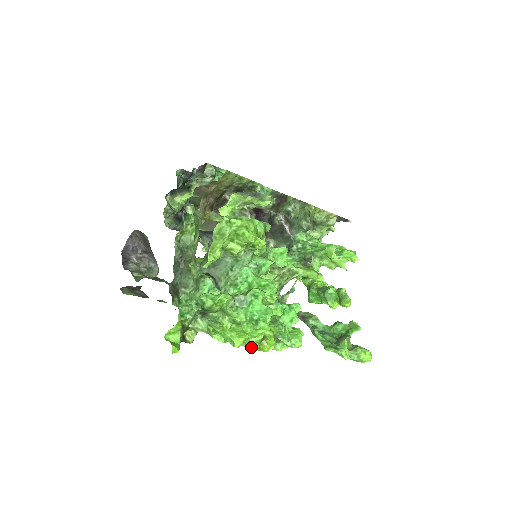
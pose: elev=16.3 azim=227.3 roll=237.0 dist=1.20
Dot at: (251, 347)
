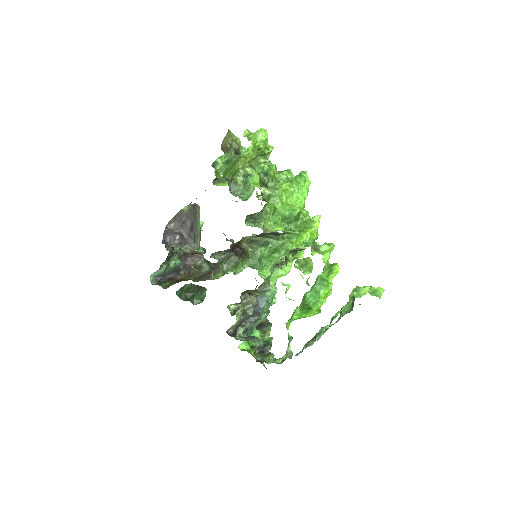
Dot at: (307, 216)
